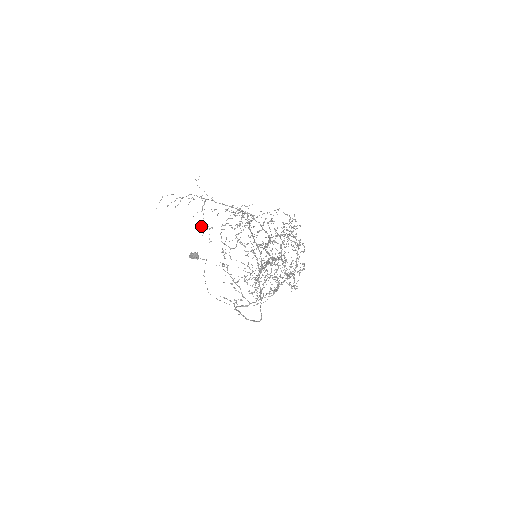
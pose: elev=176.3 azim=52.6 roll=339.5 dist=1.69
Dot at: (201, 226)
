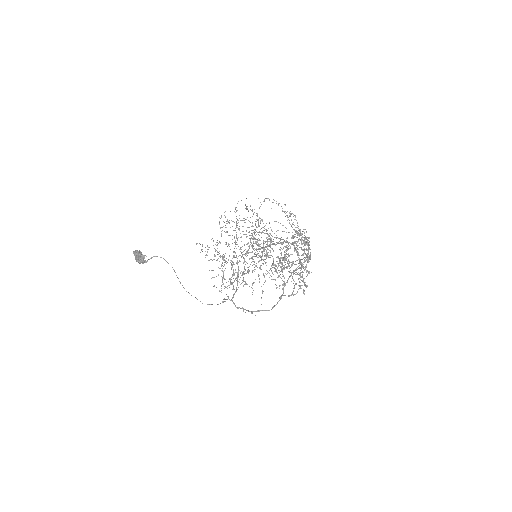
Dot at: occluded
